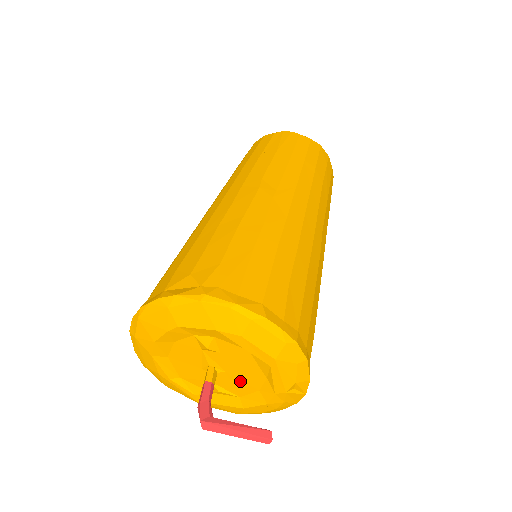
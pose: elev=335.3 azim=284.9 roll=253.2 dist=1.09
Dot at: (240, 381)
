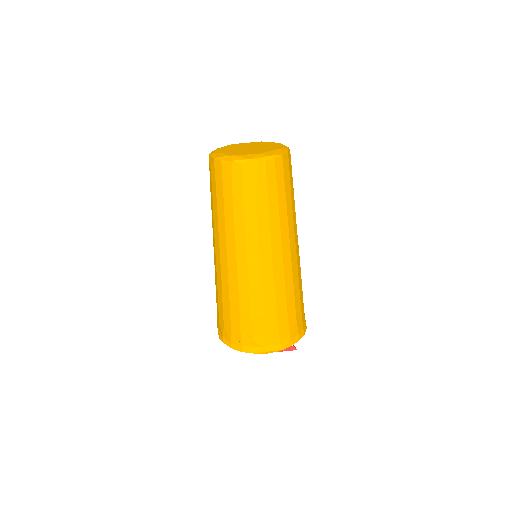
Dot at: occluded
